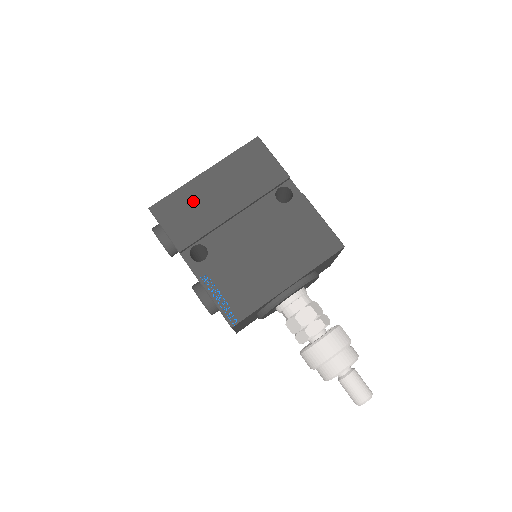
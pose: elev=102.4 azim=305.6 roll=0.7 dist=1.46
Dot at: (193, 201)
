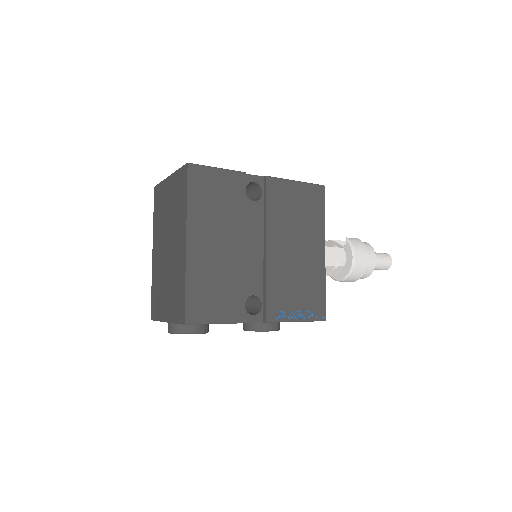
Dot at: (208, 275)
